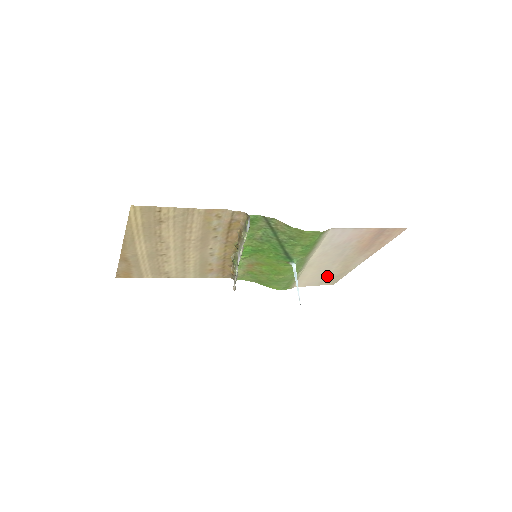
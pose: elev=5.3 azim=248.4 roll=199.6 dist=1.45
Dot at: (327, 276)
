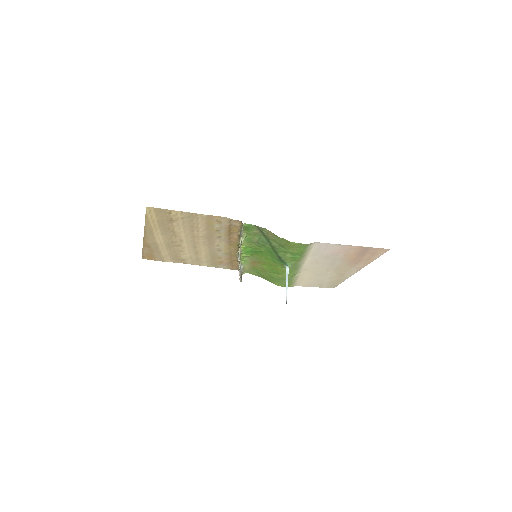
Dot at: (325, 280)
